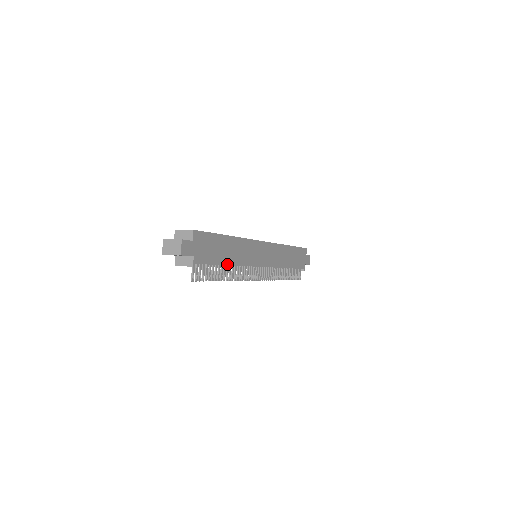
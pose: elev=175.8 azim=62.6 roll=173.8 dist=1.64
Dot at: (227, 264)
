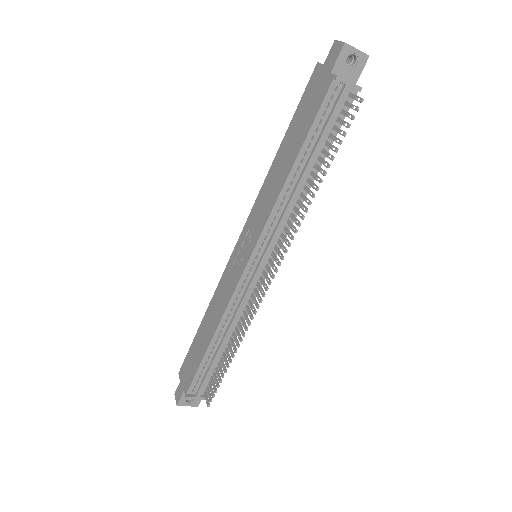
Dot at: occluded
